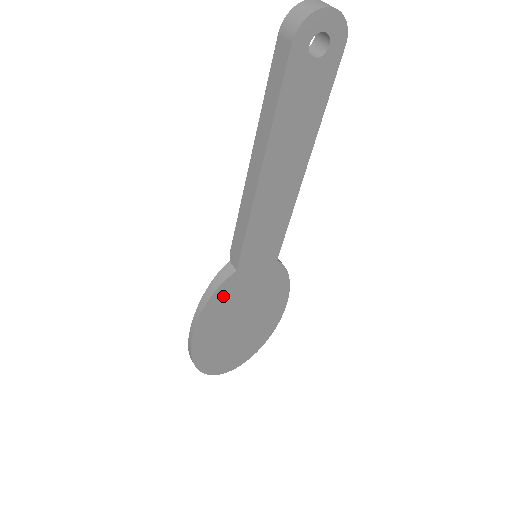
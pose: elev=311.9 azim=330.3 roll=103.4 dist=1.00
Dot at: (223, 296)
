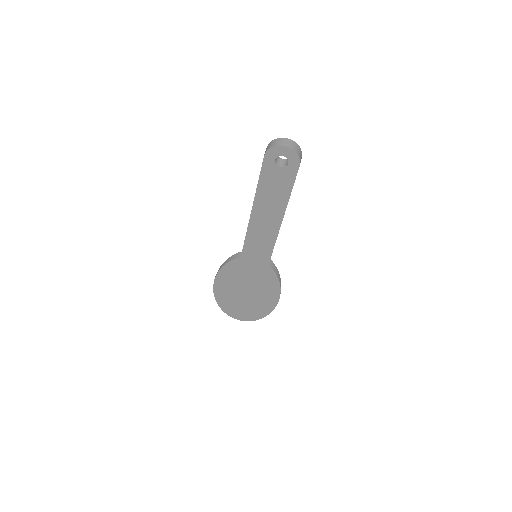
Dot at: (233, 268)
